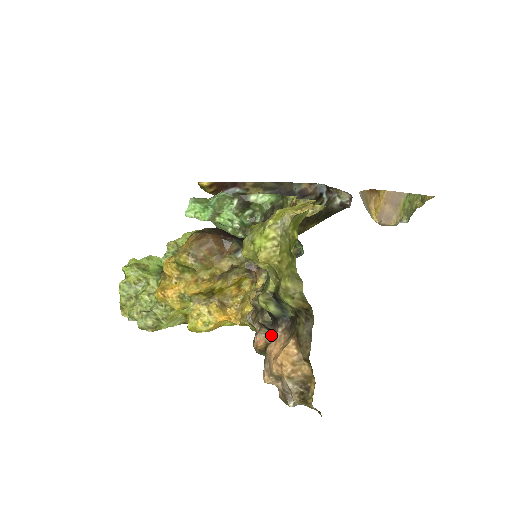
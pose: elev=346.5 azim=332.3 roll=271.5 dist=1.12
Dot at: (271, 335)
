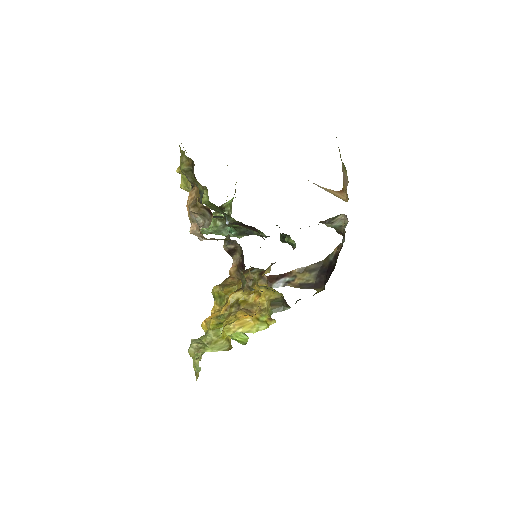
Dot at: occluded
